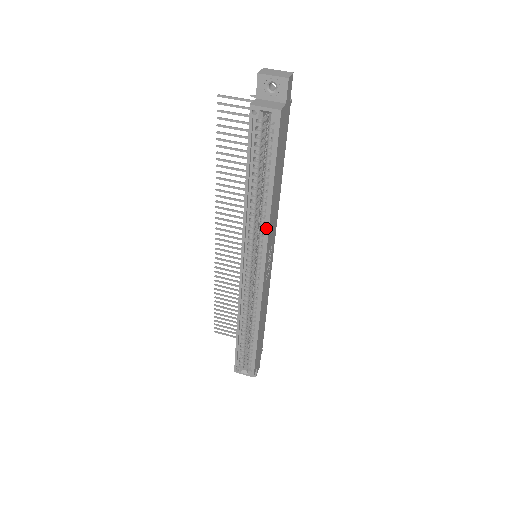
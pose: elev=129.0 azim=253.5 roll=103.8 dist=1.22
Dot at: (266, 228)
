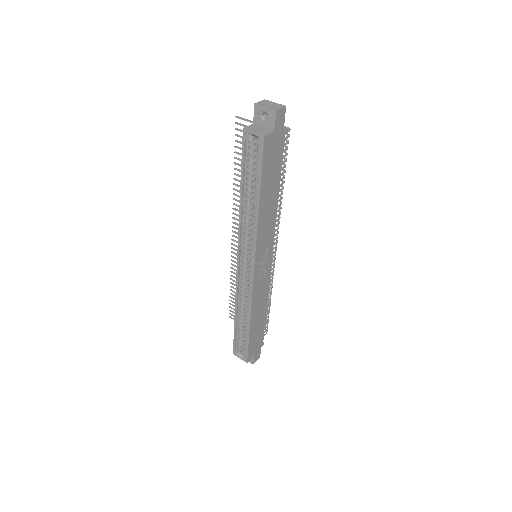
Dot at: (255, 232)
